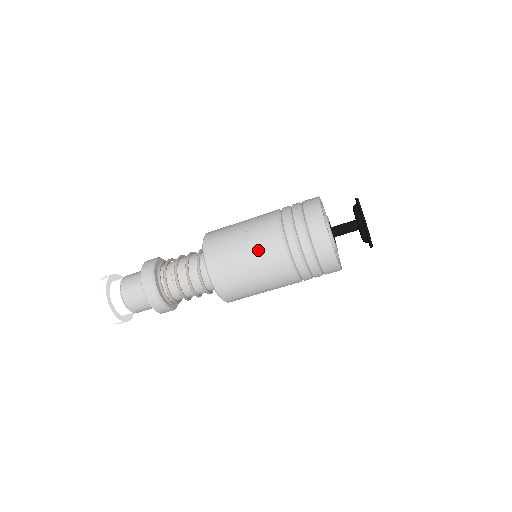
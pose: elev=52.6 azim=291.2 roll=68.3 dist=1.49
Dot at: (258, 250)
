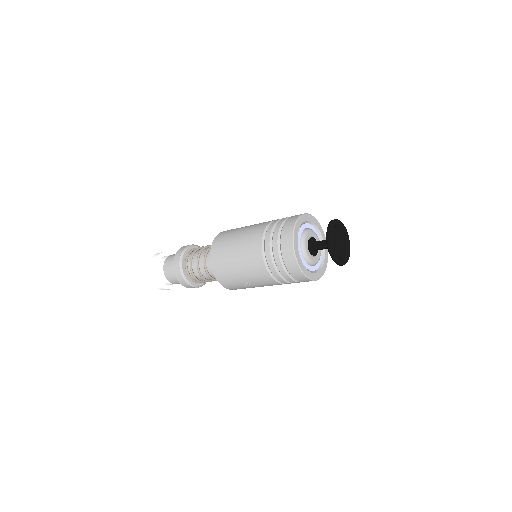
Dot at: occluded
